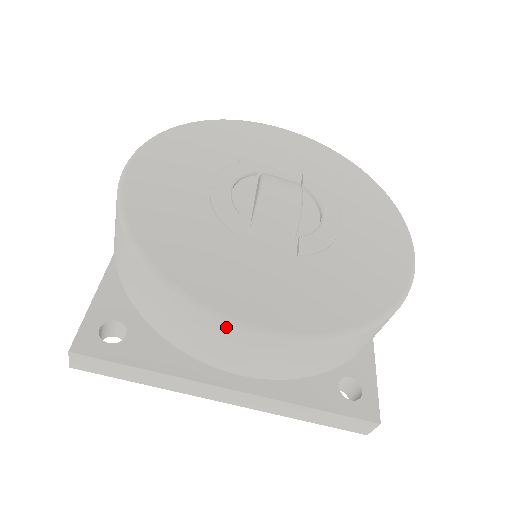
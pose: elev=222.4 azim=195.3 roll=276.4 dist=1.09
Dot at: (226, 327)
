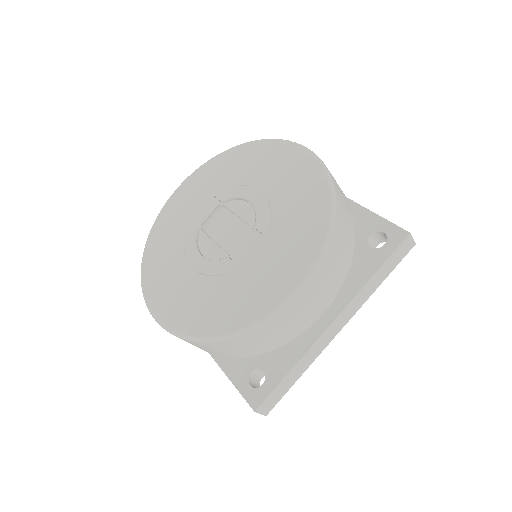
Dot at: (284, 310)
